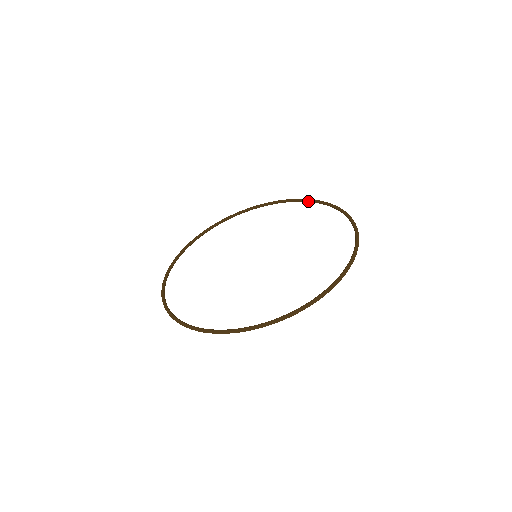
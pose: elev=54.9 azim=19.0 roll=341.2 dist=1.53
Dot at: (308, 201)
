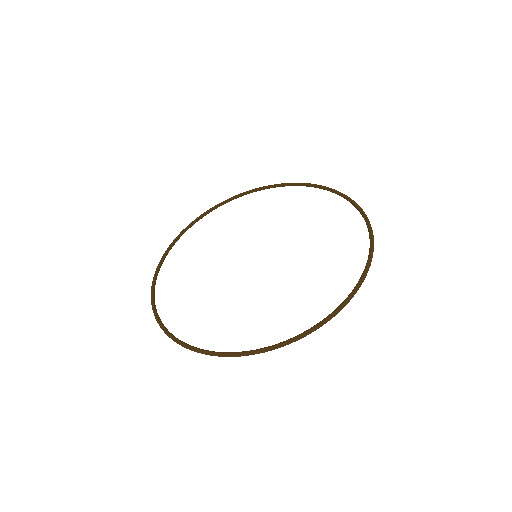
Dot at: (274, 187)
